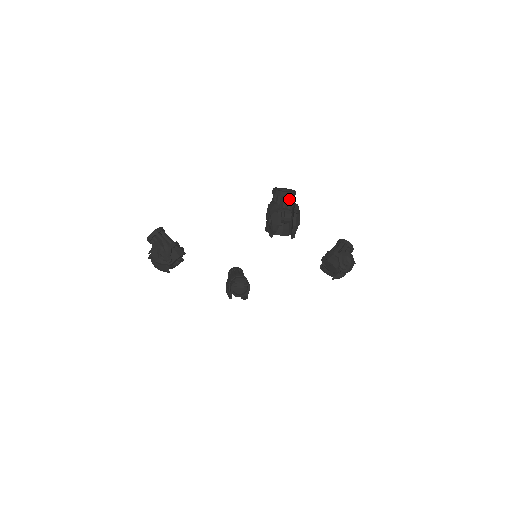
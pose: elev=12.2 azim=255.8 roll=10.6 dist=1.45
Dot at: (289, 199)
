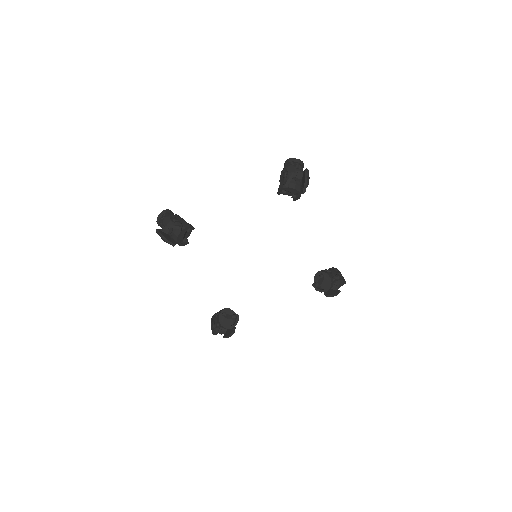
Dot at: (299, 167)
